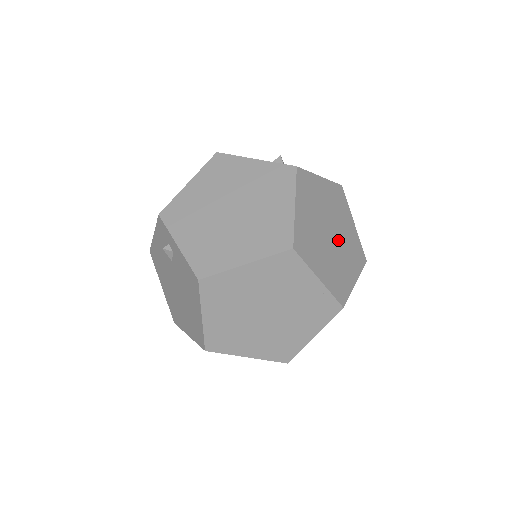
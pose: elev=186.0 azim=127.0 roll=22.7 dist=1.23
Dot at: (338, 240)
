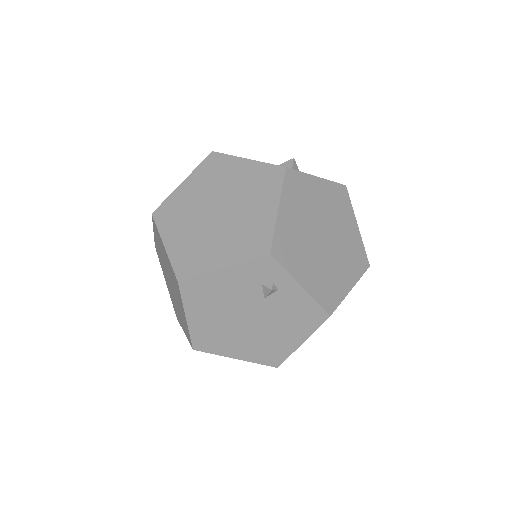
Dot at: occluded
